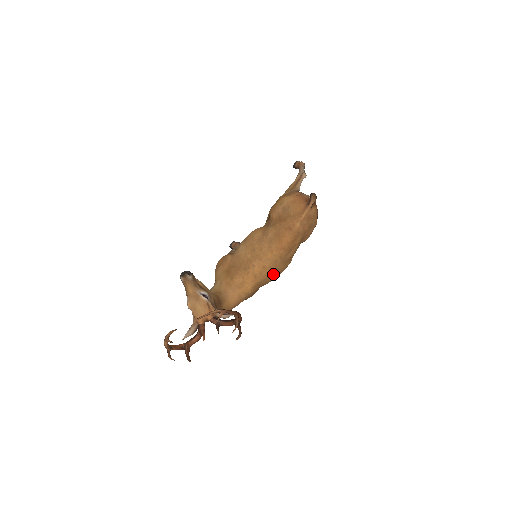
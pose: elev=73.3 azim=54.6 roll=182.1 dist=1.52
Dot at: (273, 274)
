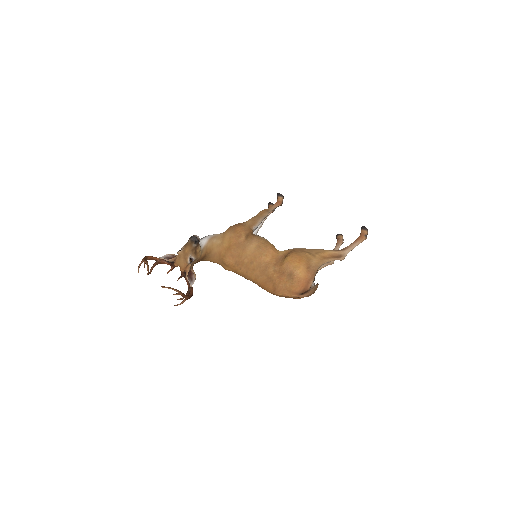
Dot at: occluded
